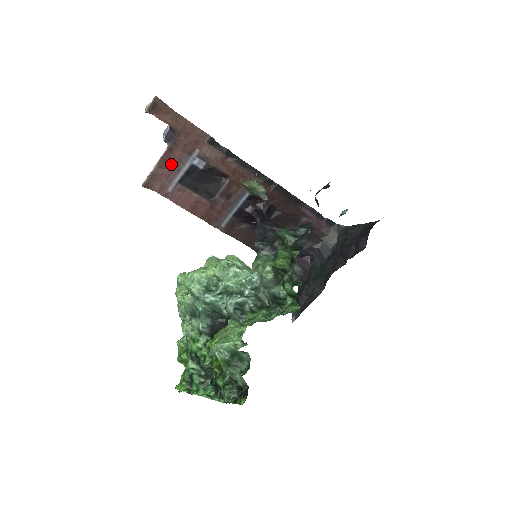
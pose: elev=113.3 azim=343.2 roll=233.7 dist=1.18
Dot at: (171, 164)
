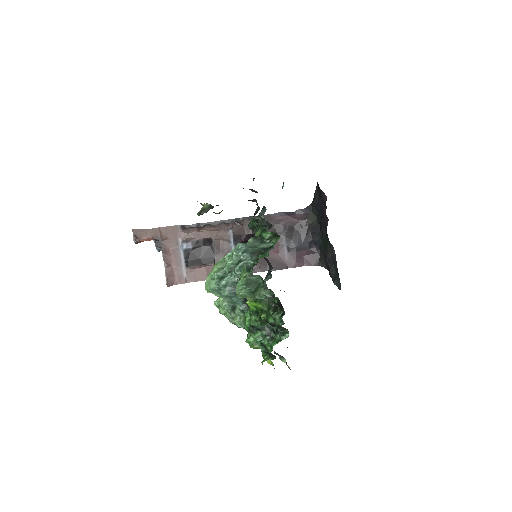
Dot at: (172, 260)
